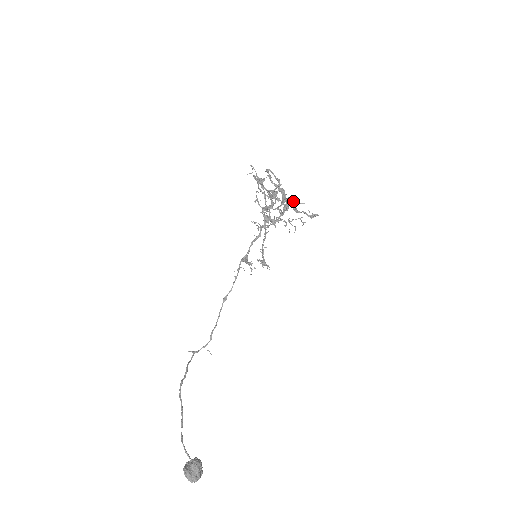
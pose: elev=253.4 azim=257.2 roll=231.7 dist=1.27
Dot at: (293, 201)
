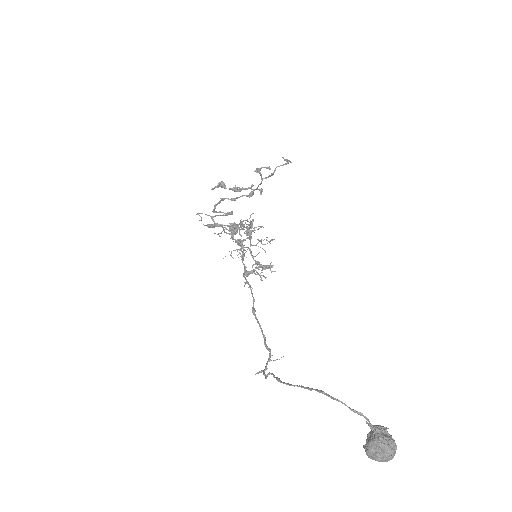
Dot at: (258, 189)
